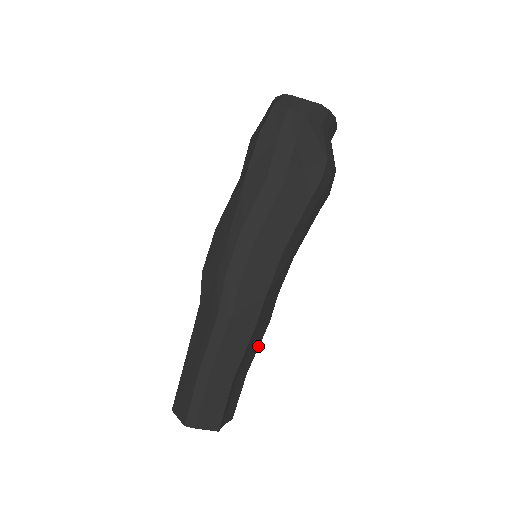
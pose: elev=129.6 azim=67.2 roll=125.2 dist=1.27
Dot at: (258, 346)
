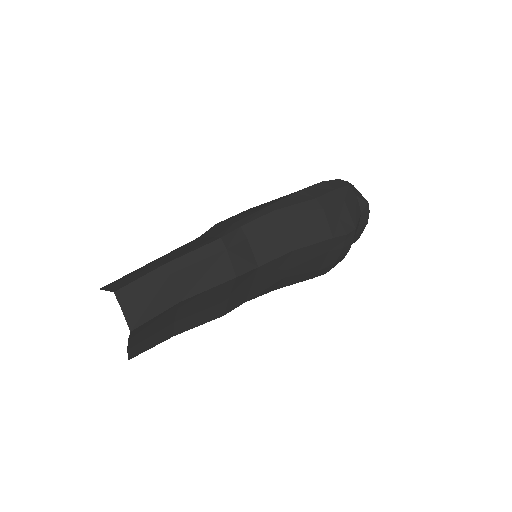
Dot at: (201, 323)
